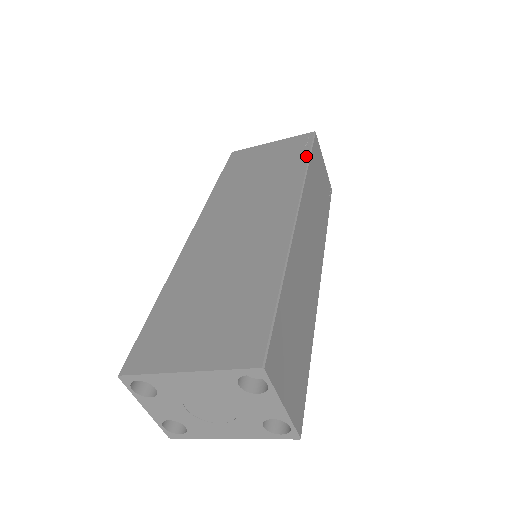
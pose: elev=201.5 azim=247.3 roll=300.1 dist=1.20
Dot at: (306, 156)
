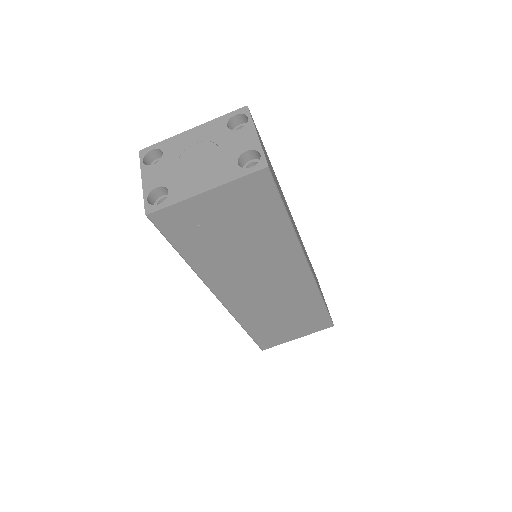
Dot at: occluded
